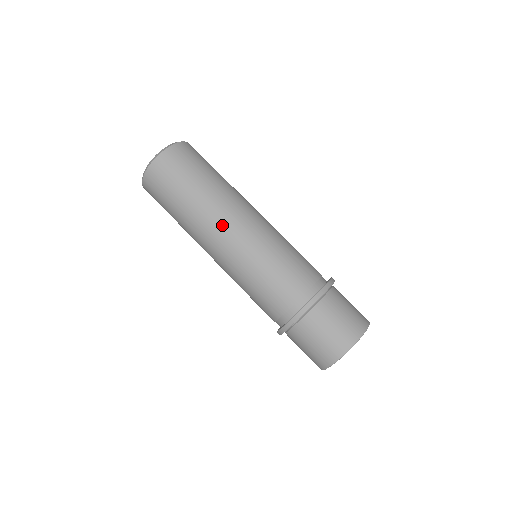
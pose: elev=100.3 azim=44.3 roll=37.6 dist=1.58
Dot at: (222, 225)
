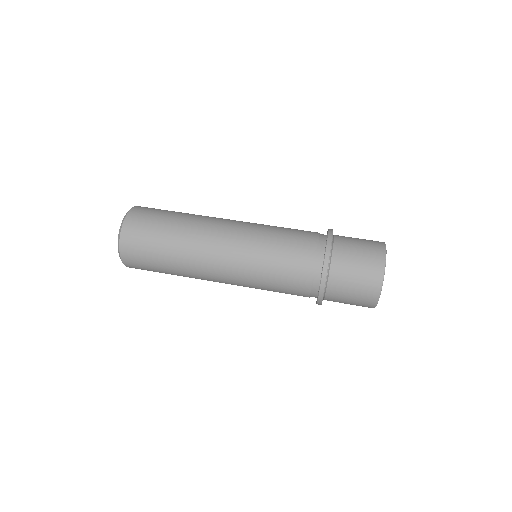
Dot at: (210, 265)
